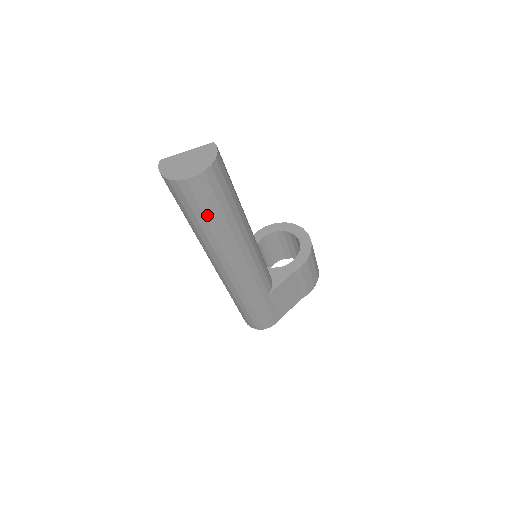
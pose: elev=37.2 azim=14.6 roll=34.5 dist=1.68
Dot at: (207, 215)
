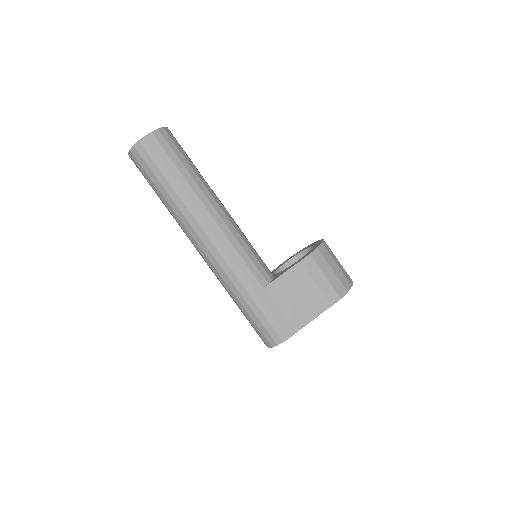
Dot at: (160, 179)
